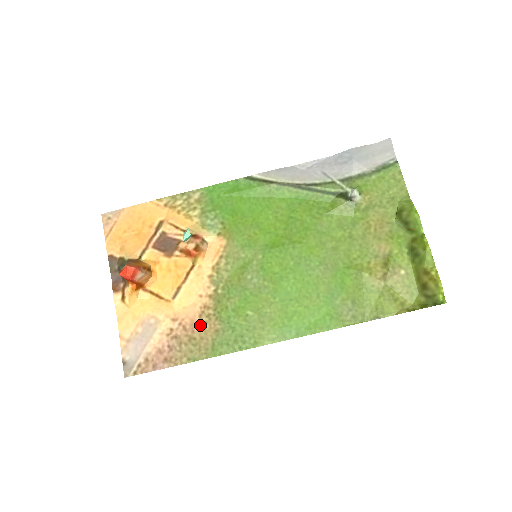
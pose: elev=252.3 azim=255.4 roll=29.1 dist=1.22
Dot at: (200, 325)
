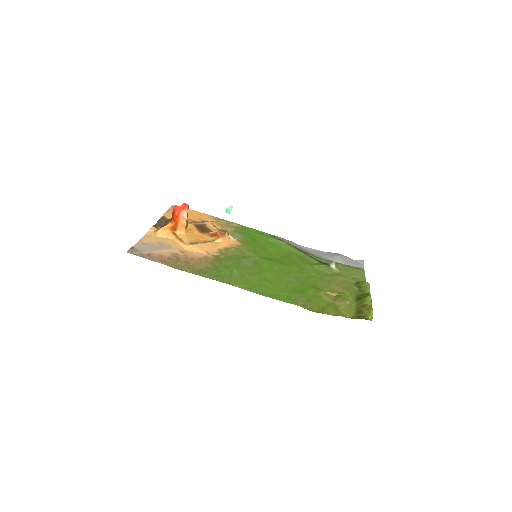
Dot at: (198, 261)
